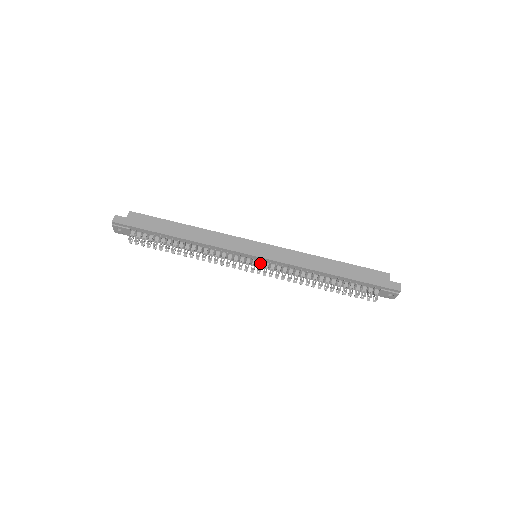
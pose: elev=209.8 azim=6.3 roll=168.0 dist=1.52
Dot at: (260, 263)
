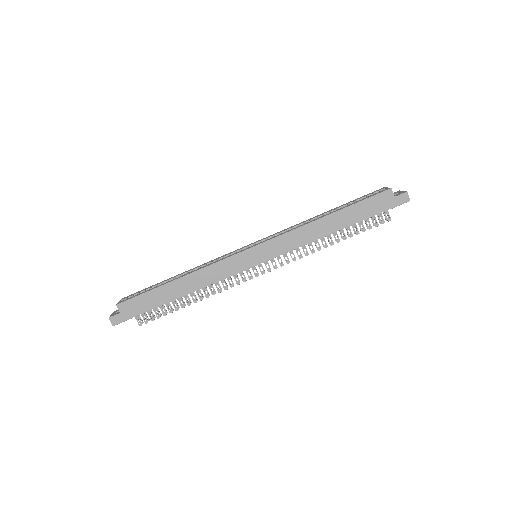
Dot at: (265, 262)
